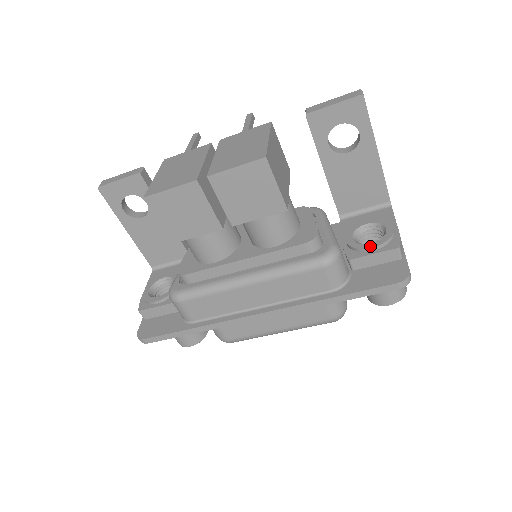
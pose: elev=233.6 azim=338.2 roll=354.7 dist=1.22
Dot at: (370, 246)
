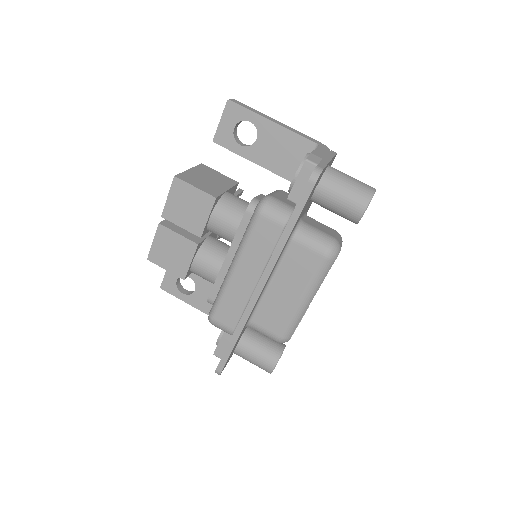
Dot at: (293, 178)
